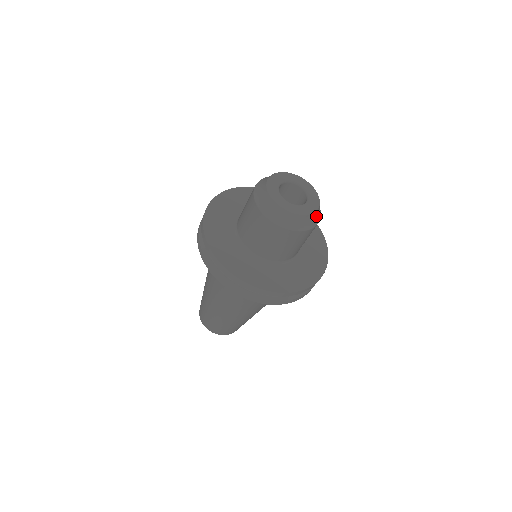
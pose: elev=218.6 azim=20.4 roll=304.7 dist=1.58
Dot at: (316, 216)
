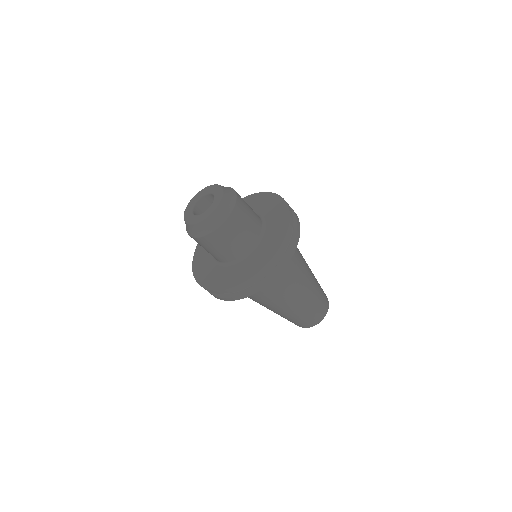
Dot at: (213, 221)
